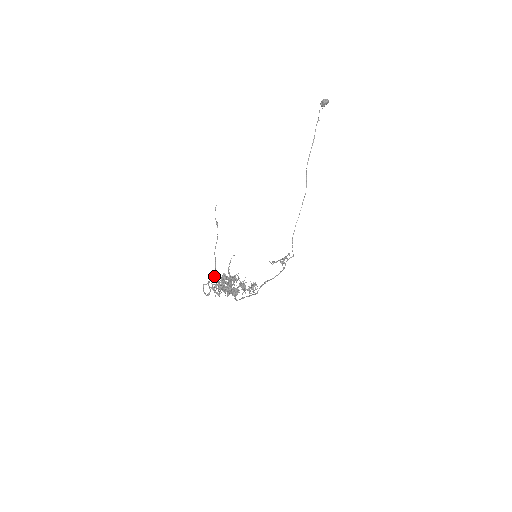
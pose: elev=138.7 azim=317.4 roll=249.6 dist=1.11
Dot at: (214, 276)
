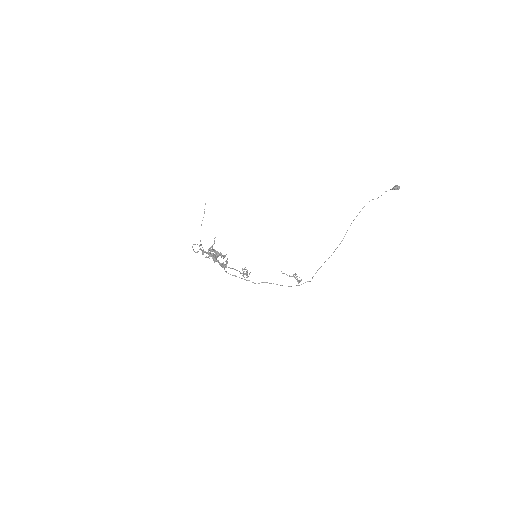
Dot at: occluded
